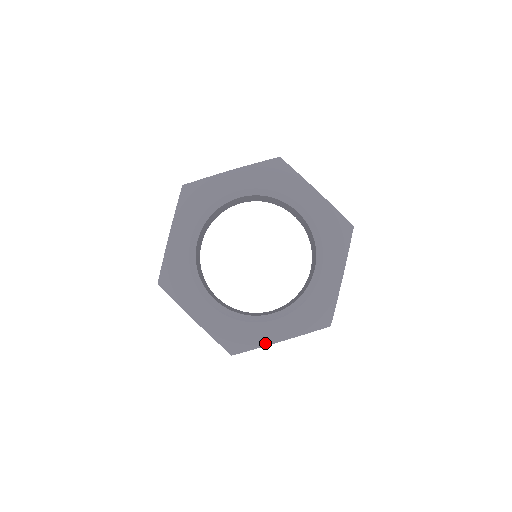
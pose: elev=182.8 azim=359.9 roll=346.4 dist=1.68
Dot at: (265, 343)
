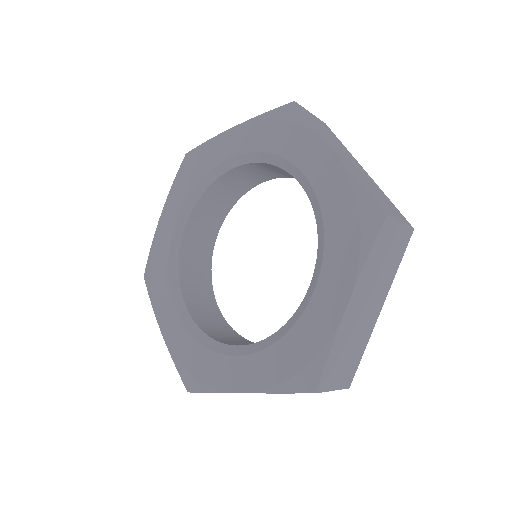
Dot at: (331, 331)
